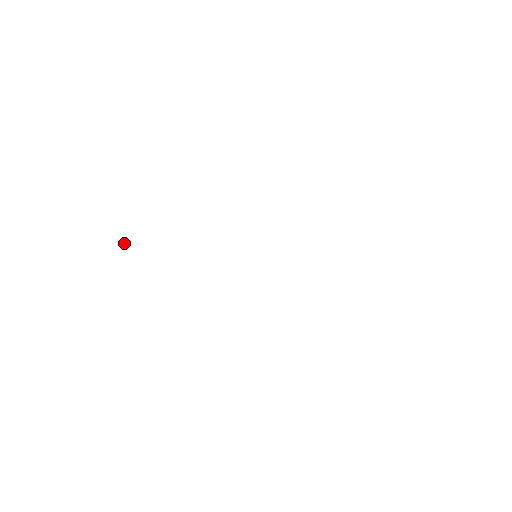
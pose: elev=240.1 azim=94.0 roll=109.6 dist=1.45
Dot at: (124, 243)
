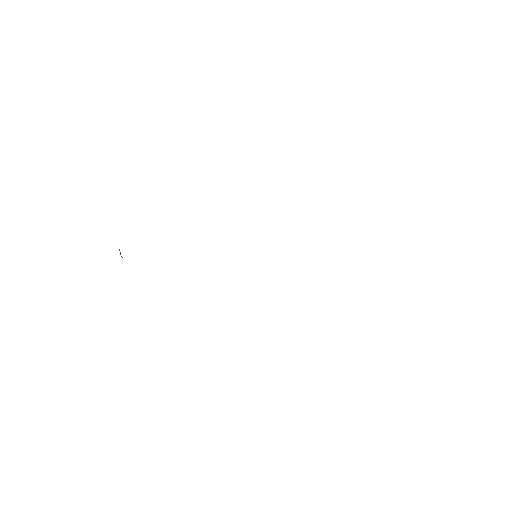
Dot at: (120, 254)
